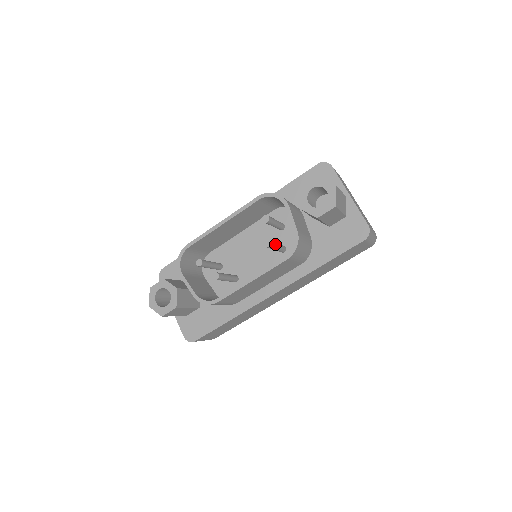
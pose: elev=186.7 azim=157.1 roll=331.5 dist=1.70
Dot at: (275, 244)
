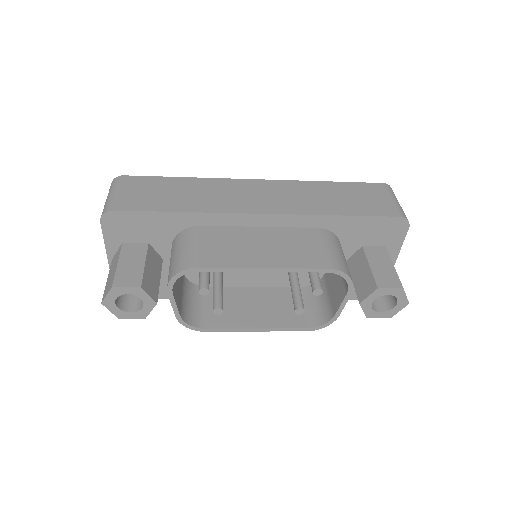
Dot at: (302, 299)
